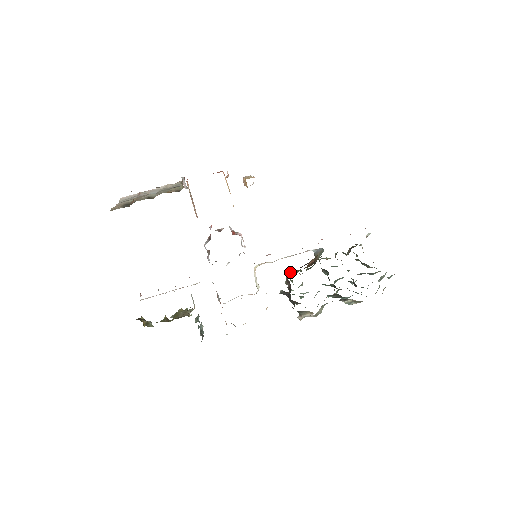
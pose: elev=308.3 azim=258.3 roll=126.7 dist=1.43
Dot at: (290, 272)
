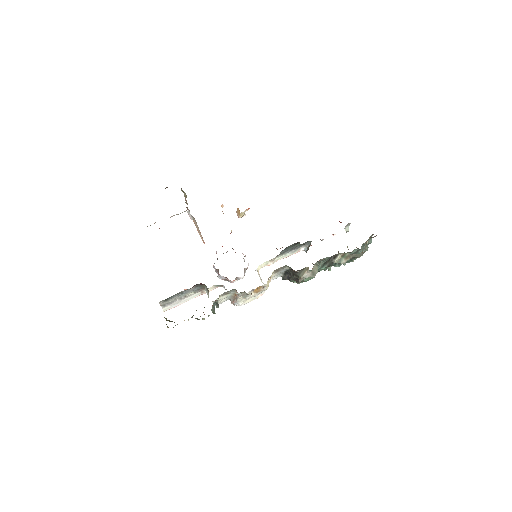
Dot at: occluded
